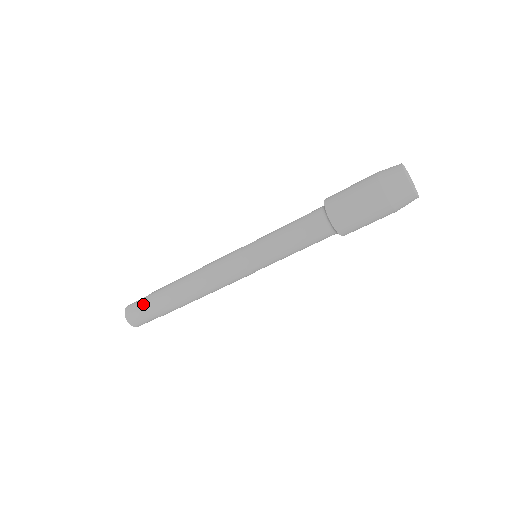
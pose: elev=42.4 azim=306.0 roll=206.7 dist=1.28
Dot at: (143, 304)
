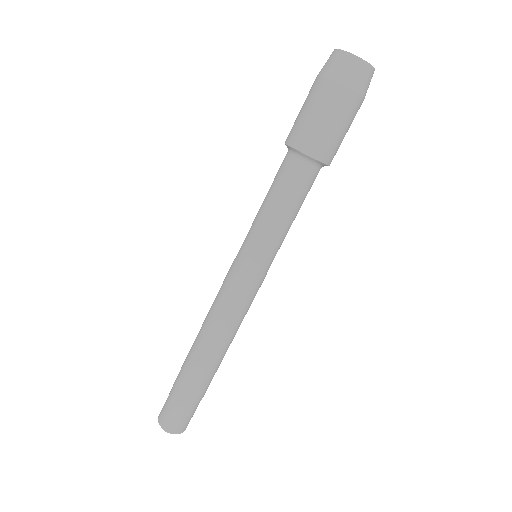
Dot at: (176, 402)
